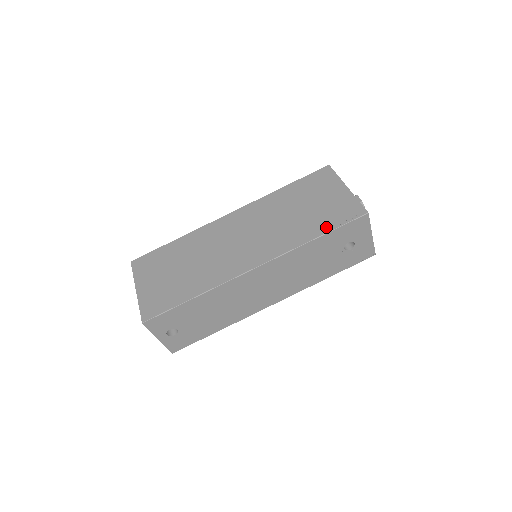
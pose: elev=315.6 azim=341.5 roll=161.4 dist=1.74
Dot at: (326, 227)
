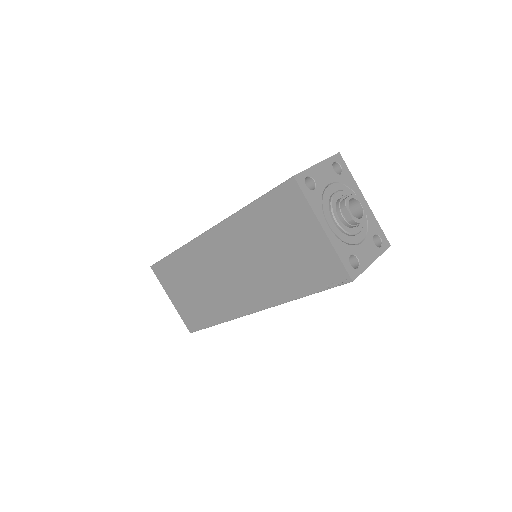
Dot at: (308, 287)
